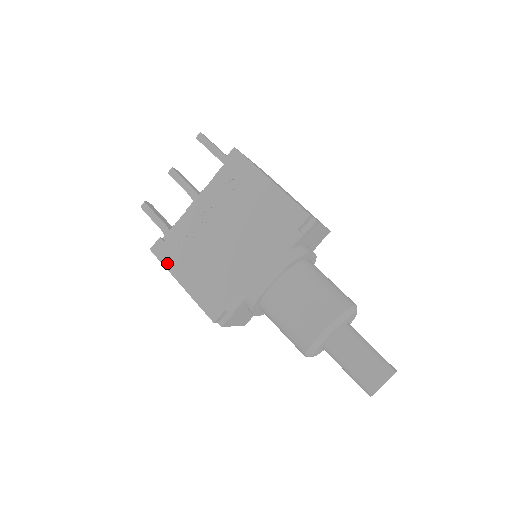
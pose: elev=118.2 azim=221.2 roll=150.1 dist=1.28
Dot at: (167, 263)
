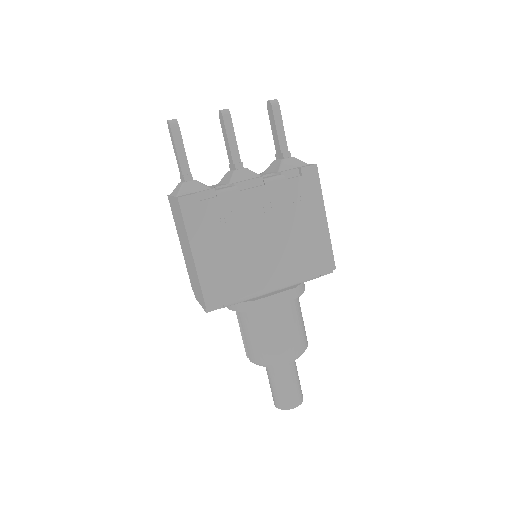
Dot at: (190, 225)
